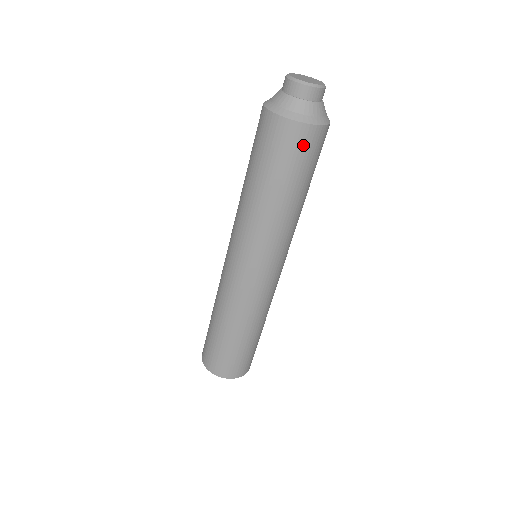
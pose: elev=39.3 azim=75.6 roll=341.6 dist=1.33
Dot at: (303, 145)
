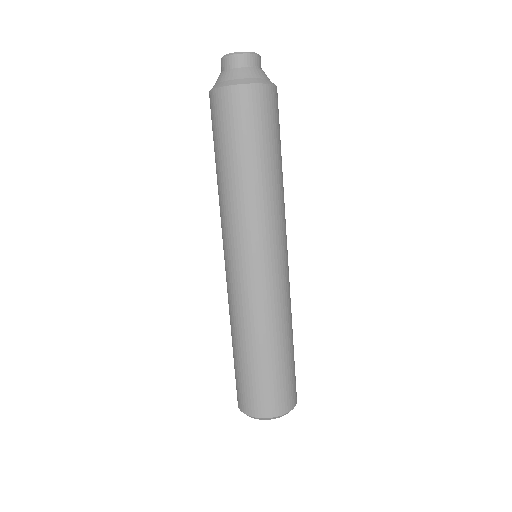
Dot at: (252, 107)
